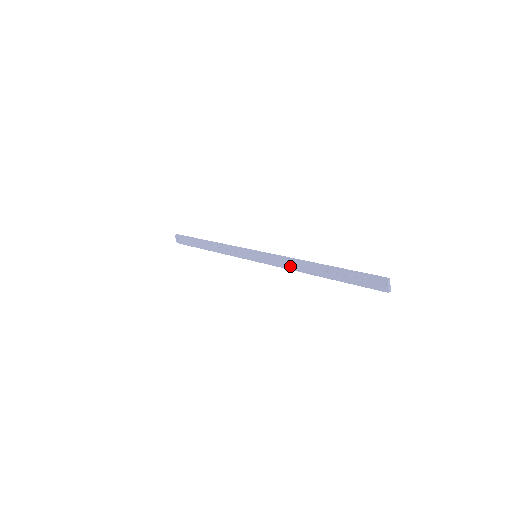
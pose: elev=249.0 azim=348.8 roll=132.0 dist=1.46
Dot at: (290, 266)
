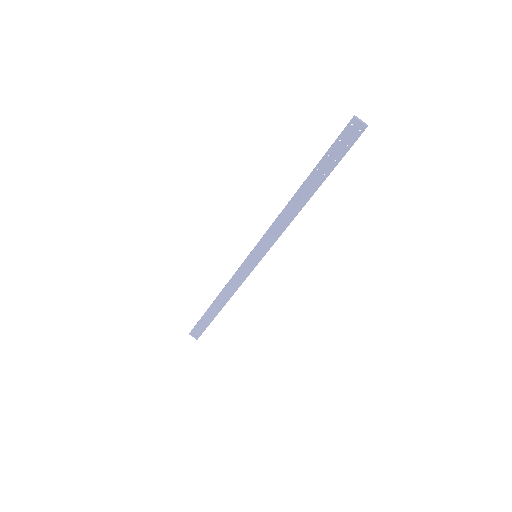
Dot at: (284, 223)
